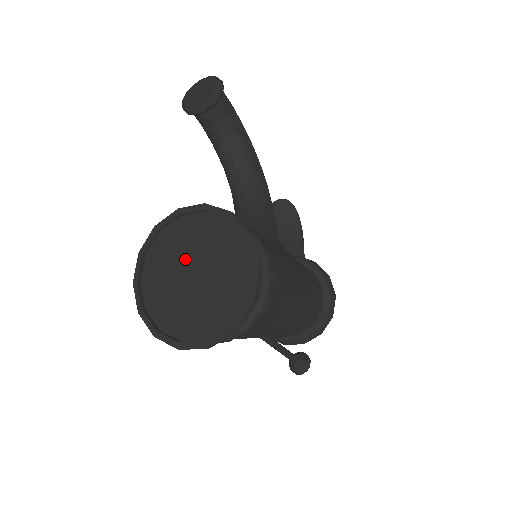
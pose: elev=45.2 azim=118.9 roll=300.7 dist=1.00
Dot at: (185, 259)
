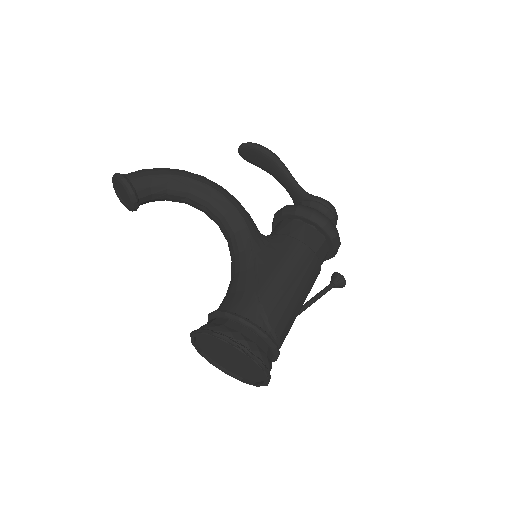
Dot at: (219, 352)
